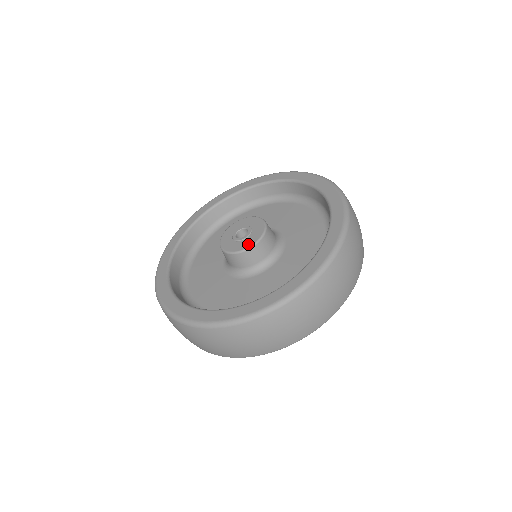
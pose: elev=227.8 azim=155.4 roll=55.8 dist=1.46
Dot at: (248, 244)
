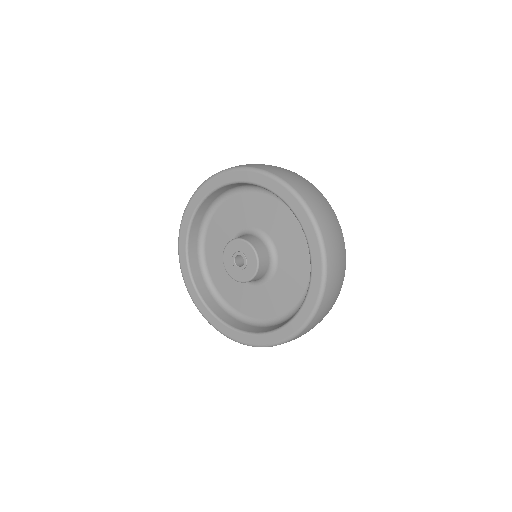
Dot at: (245, 278)
